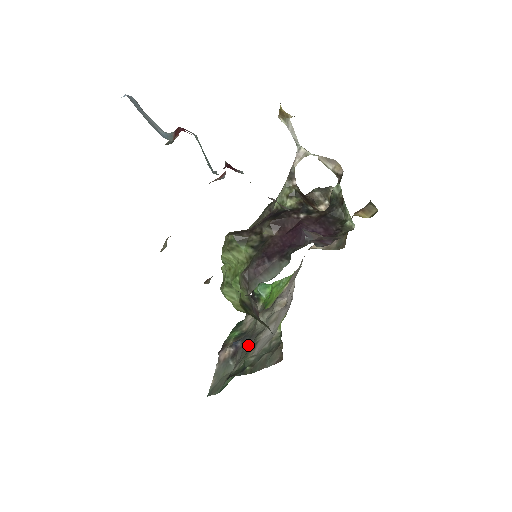
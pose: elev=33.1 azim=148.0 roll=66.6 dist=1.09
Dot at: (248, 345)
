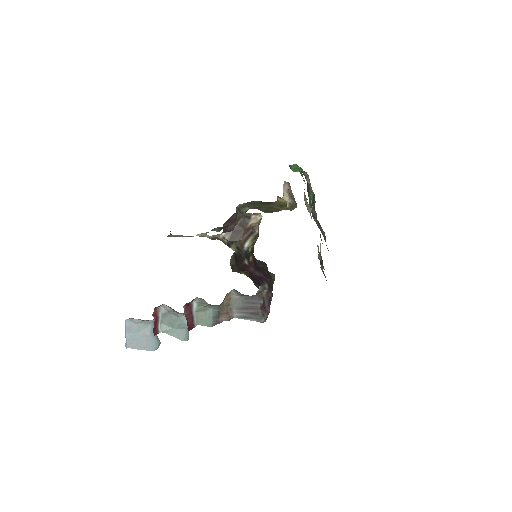
Dot at: occluded
